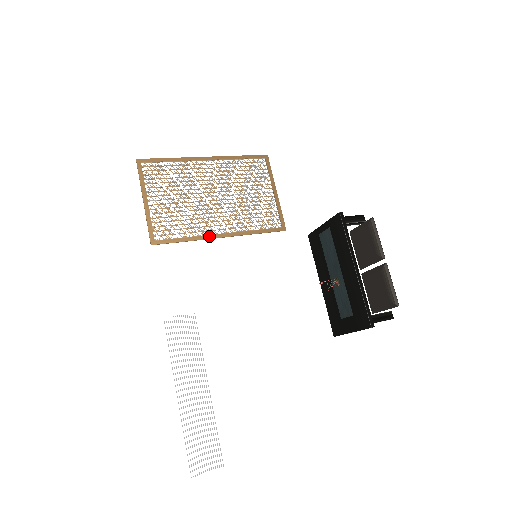
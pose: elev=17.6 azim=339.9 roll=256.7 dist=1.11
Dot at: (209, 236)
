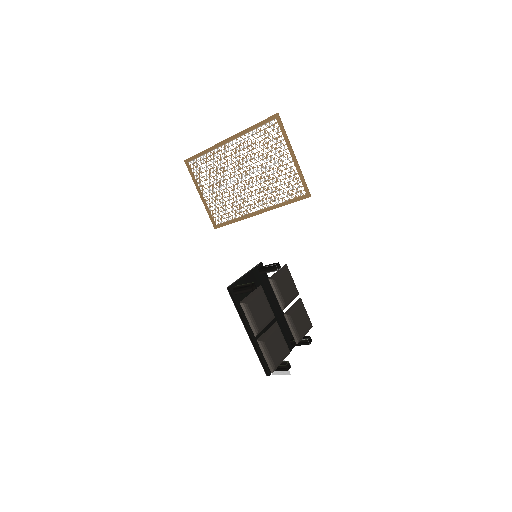
Dot at: (248, 215)
